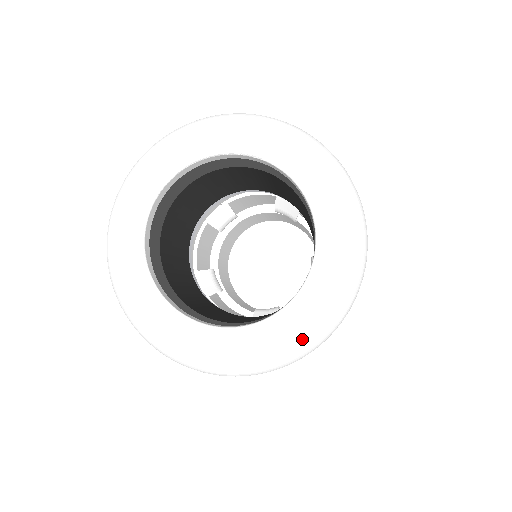
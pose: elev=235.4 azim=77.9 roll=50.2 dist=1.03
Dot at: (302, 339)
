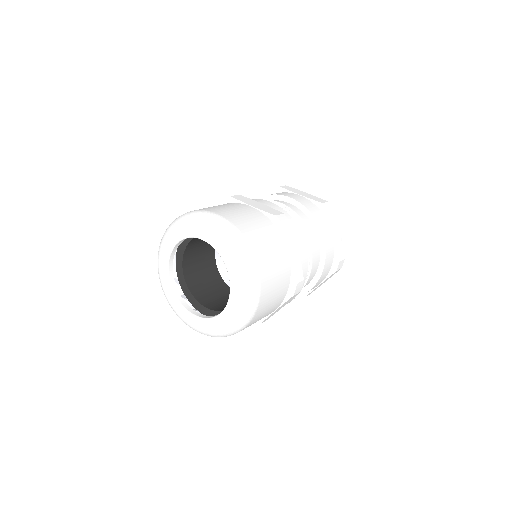
Dot at: (230, 327)
